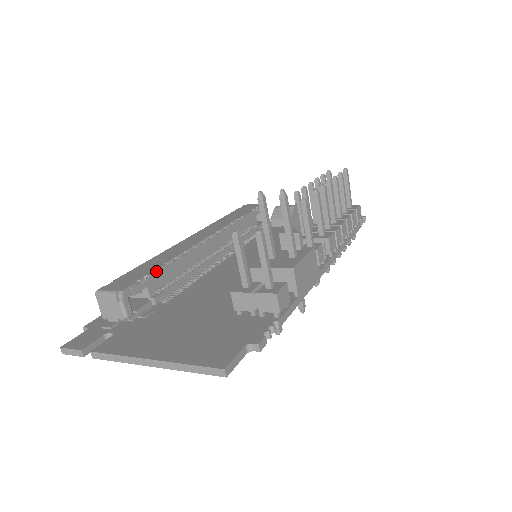
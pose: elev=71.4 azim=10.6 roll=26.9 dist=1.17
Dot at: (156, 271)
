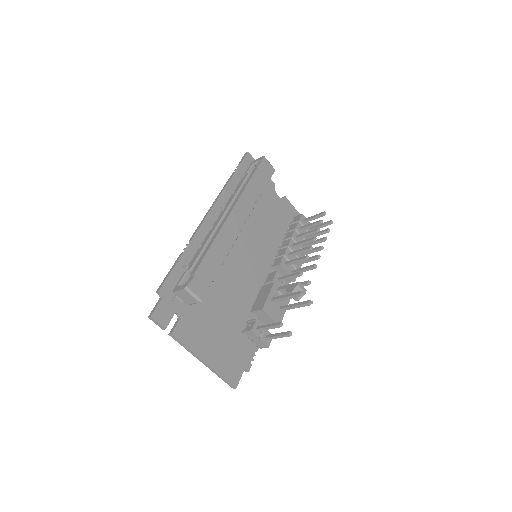
Dot at: (217, 275)
